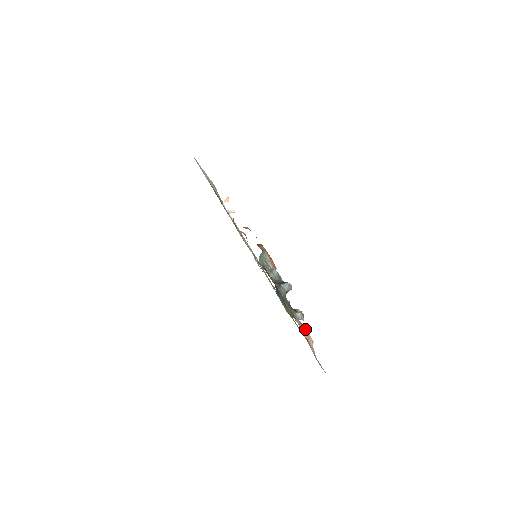
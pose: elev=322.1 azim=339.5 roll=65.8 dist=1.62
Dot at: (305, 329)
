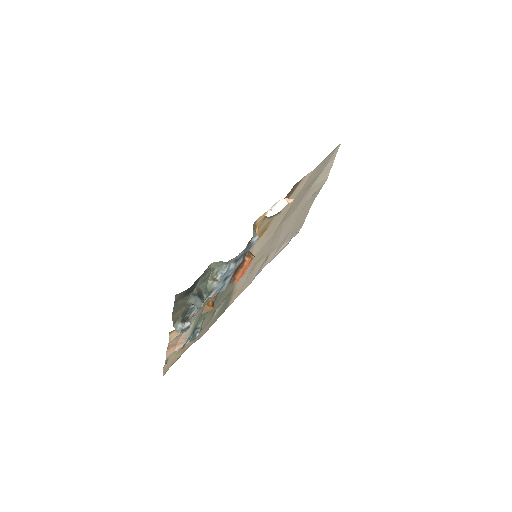
Dot at: (188, 336)
